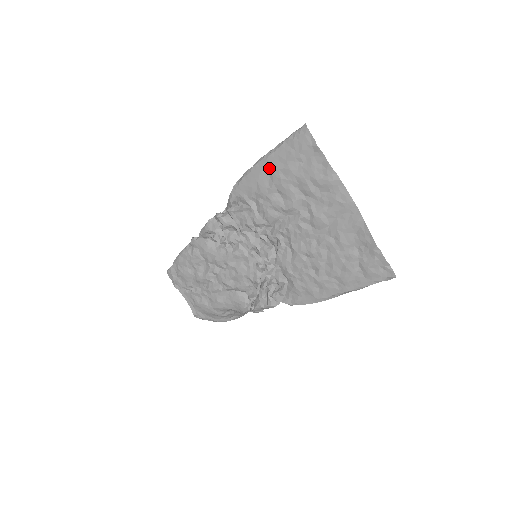
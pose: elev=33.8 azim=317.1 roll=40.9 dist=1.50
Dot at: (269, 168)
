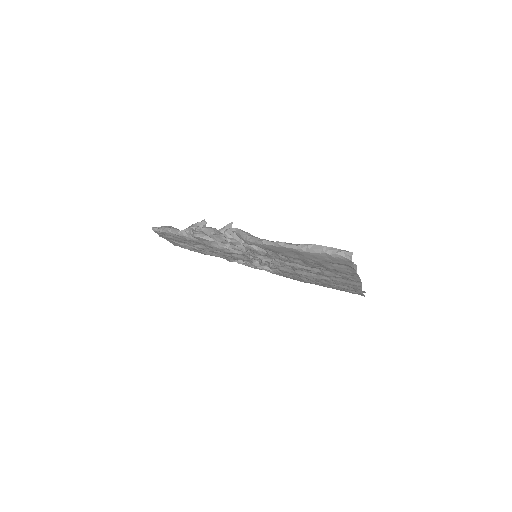
Dot at: (300, 254)
